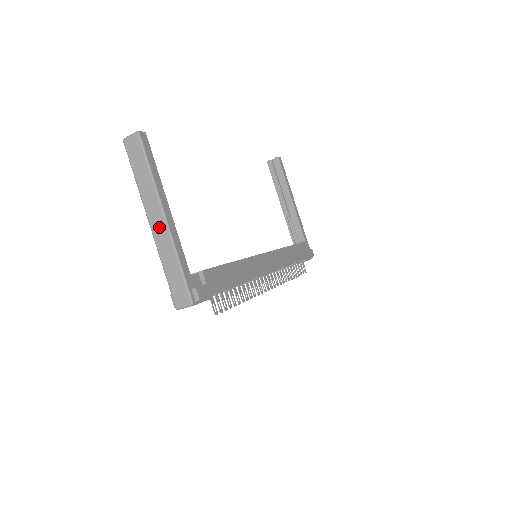
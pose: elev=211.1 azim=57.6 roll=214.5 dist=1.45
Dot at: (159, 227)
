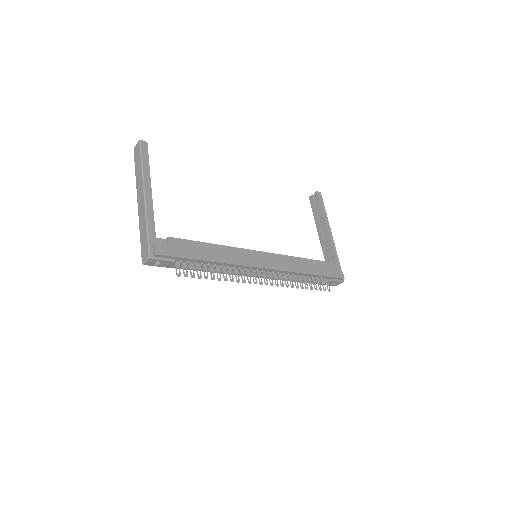
Dot at: (141, 203)
